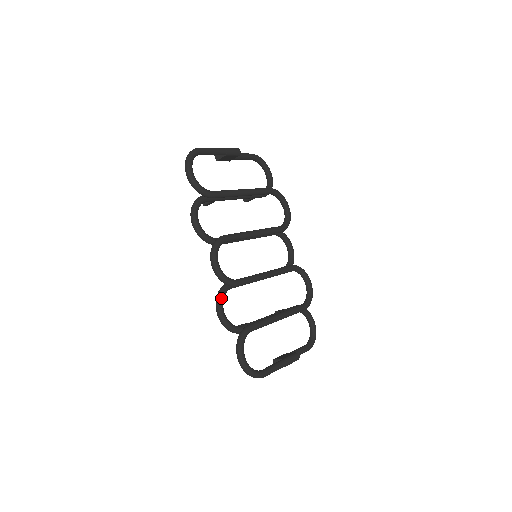
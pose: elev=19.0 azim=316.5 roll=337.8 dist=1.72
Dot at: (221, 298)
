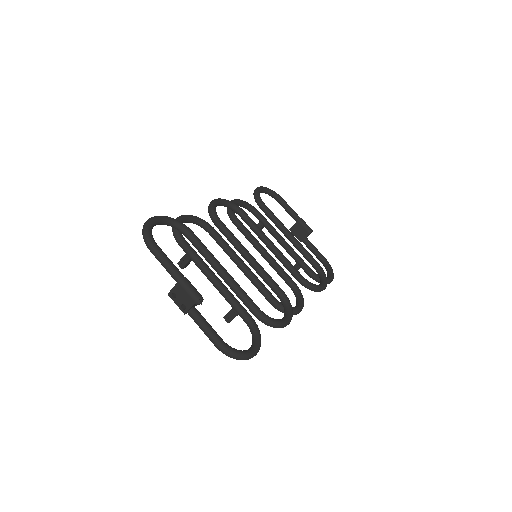
Dot at: (195, 216)
